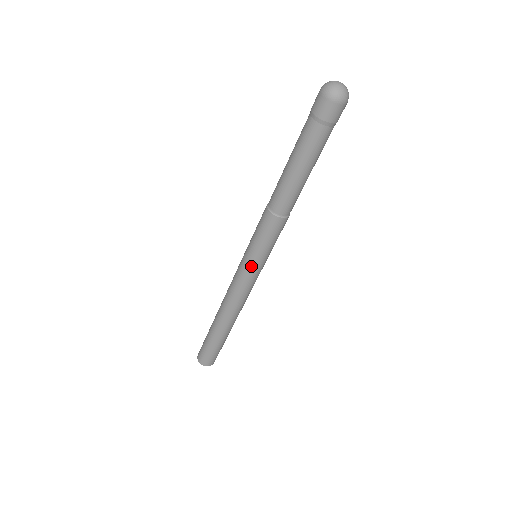
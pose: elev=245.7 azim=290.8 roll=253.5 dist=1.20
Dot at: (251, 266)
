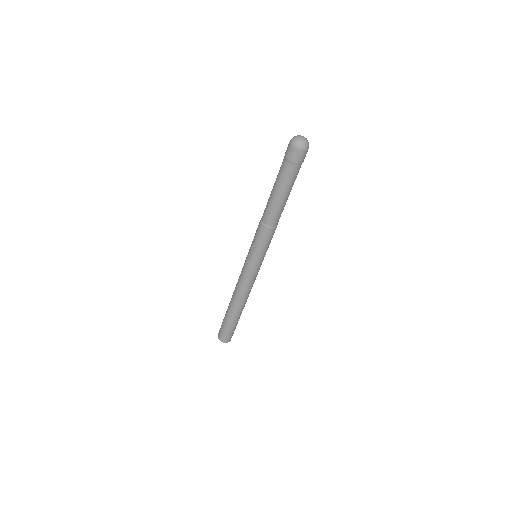
Dot at: (252, 263)
